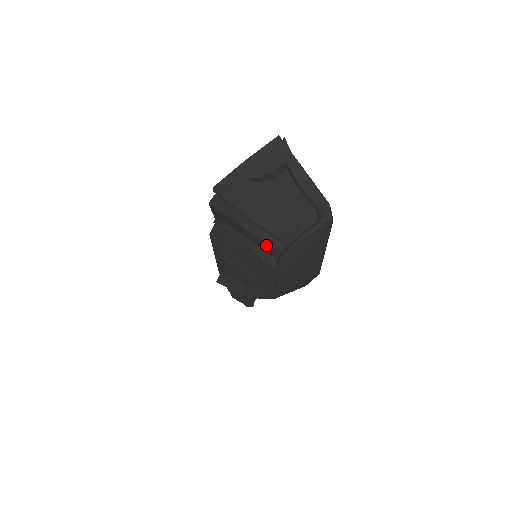
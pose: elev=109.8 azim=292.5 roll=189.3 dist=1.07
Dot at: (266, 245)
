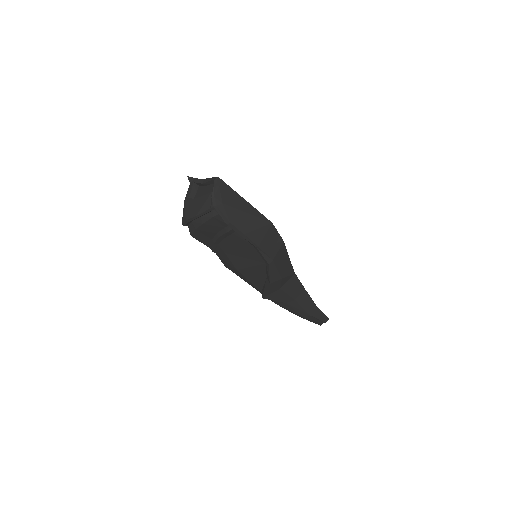
Dot at: (215, 221)
